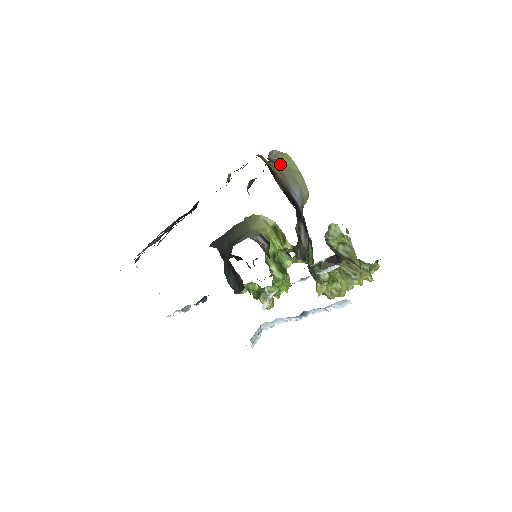
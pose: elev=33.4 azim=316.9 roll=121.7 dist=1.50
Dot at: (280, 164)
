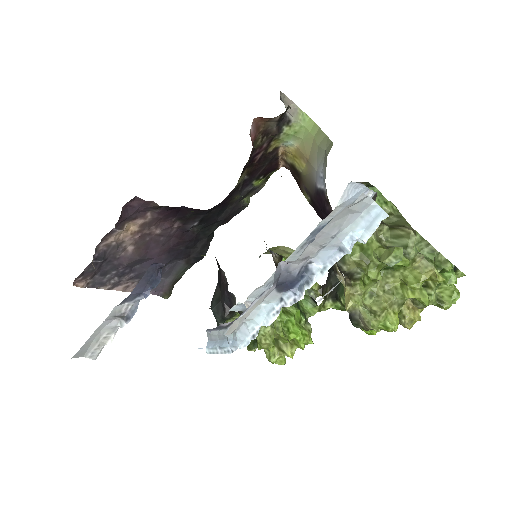
Dot at: (302, 139)
